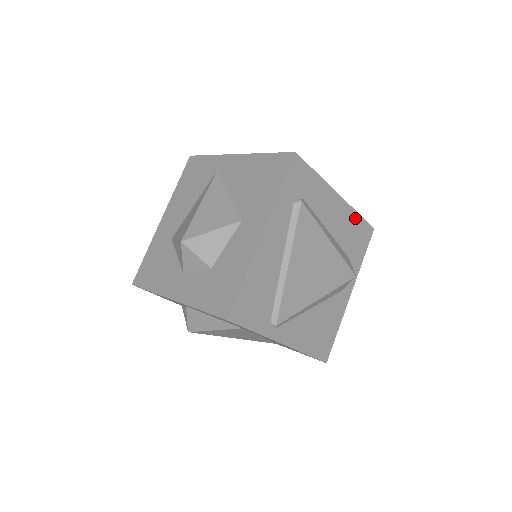
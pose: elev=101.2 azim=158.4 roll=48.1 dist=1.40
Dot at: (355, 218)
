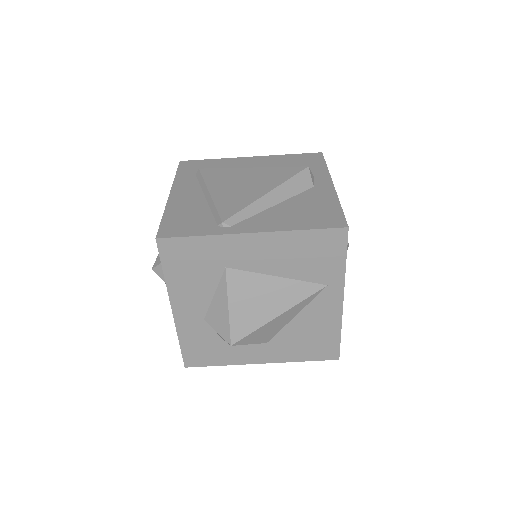
Dot at: (286, 157)
